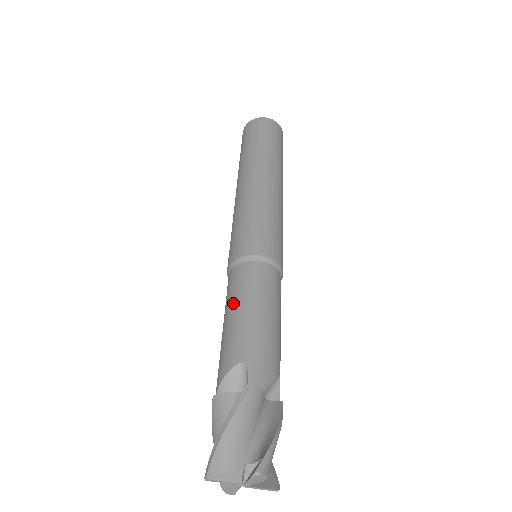
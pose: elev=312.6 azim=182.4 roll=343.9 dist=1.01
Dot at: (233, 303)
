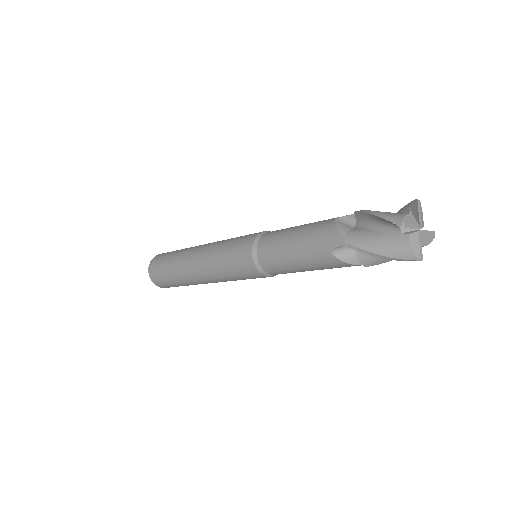
Dot at: (286, 235)
